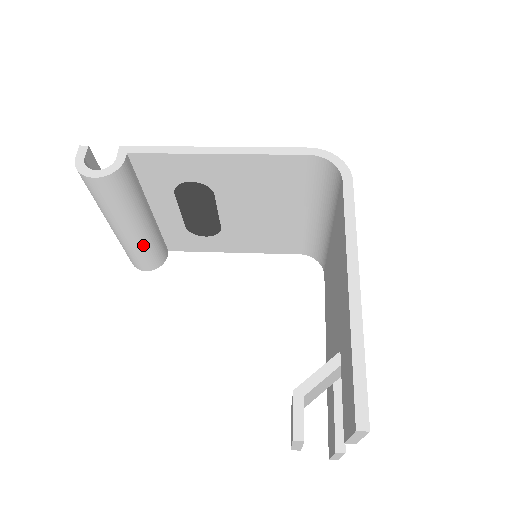
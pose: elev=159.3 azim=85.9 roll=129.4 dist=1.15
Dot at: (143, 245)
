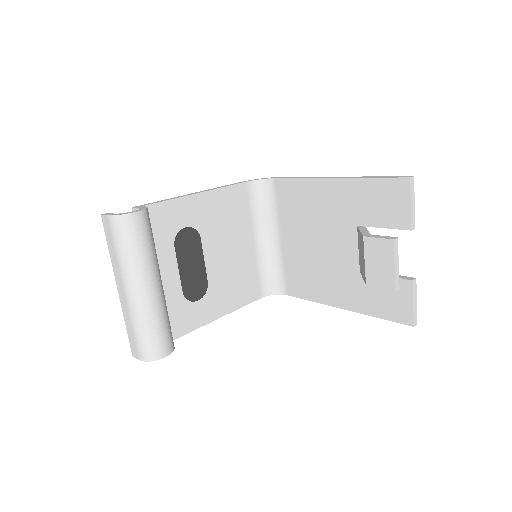
Dot at: (163, 309)
